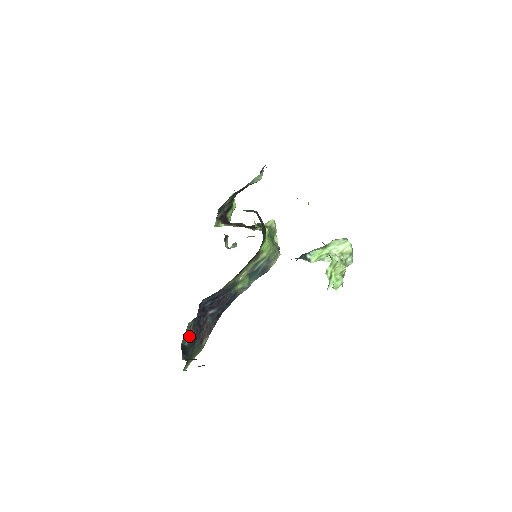
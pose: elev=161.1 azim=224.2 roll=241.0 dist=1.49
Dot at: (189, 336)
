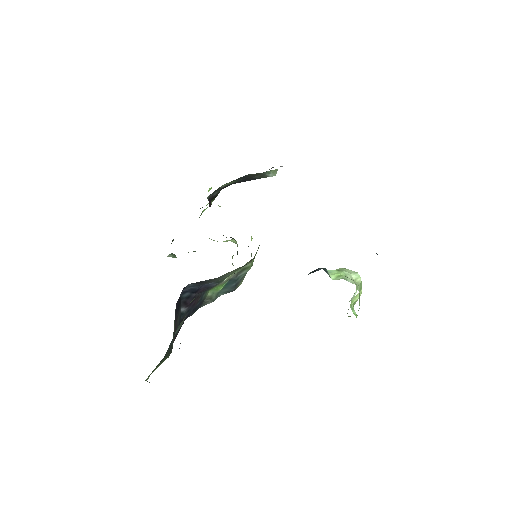
Dot at: (183, 321)
